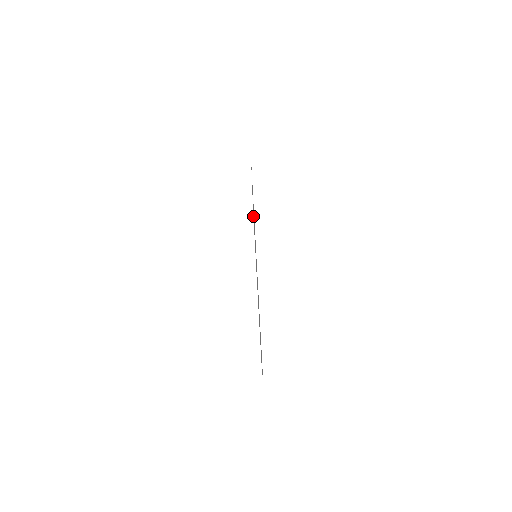
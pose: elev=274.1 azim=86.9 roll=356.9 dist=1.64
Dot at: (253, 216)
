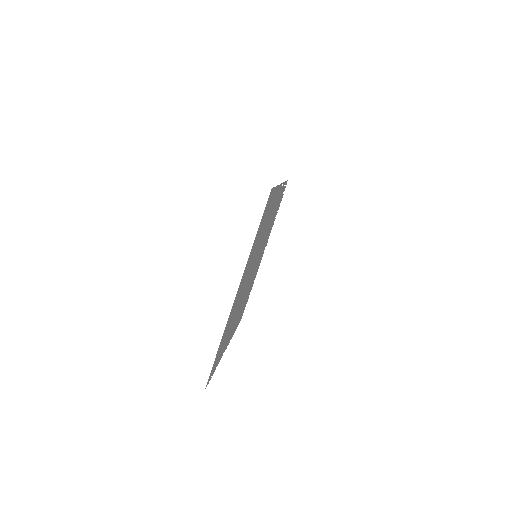
Dot at: occluded
